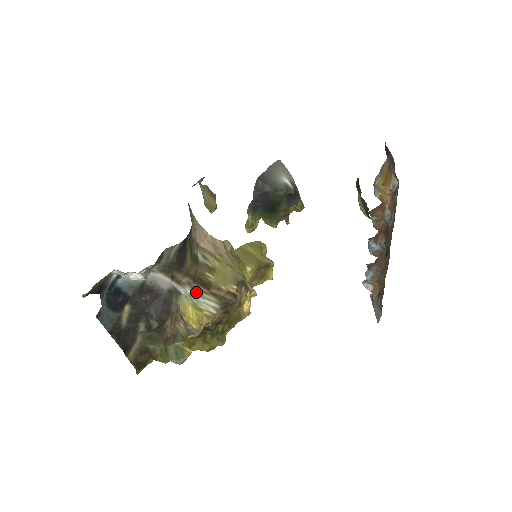
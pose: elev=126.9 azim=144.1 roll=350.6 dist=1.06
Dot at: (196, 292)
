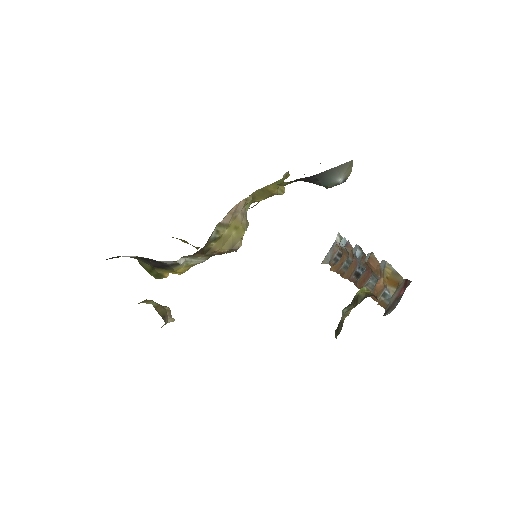
Dot at: (193, 258)
